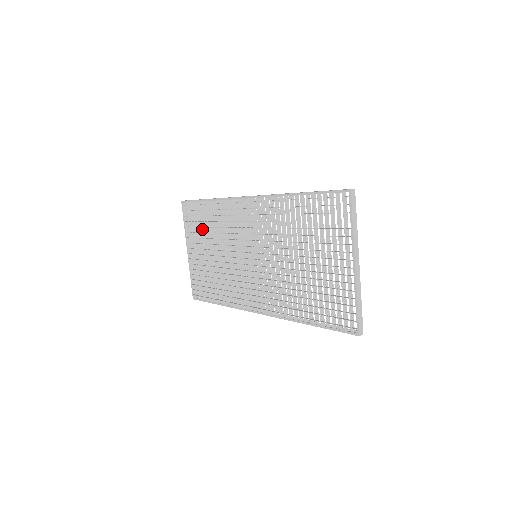
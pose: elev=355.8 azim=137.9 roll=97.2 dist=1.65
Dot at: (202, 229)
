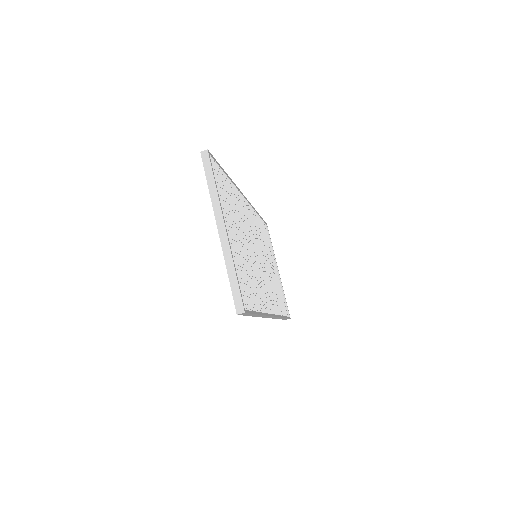
Dot at: occluded
